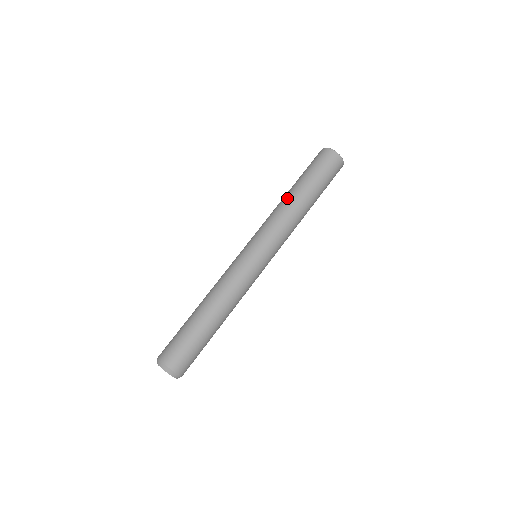
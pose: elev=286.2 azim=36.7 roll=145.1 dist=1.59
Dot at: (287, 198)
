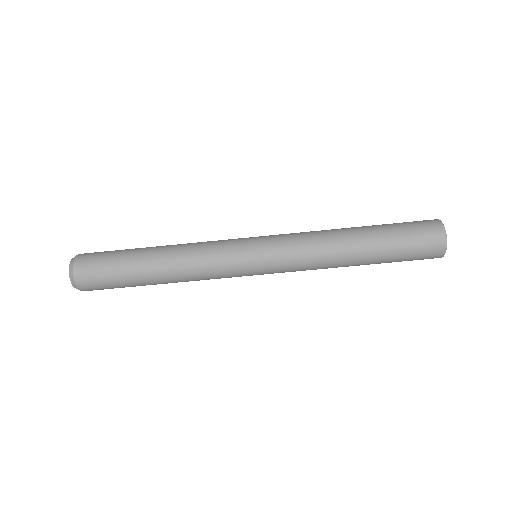
Dot at: (345, 243)
